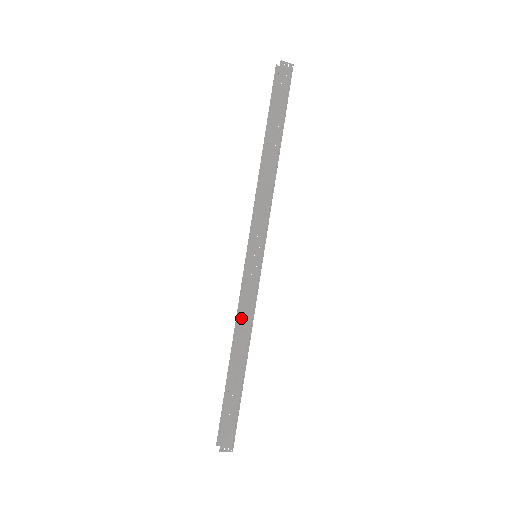
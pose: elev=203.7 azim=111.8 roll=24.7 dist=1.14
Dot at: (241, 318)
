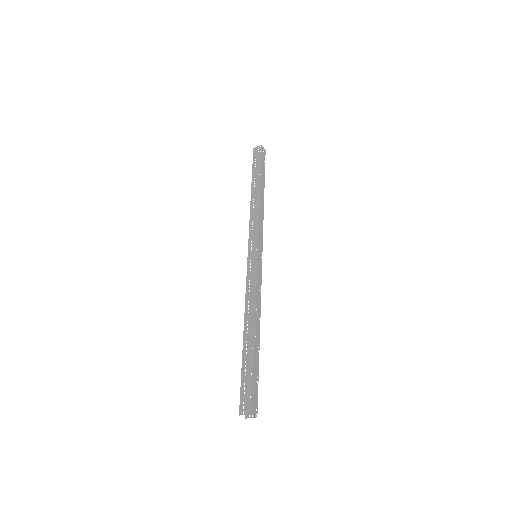
Dot at: (246, 299)
